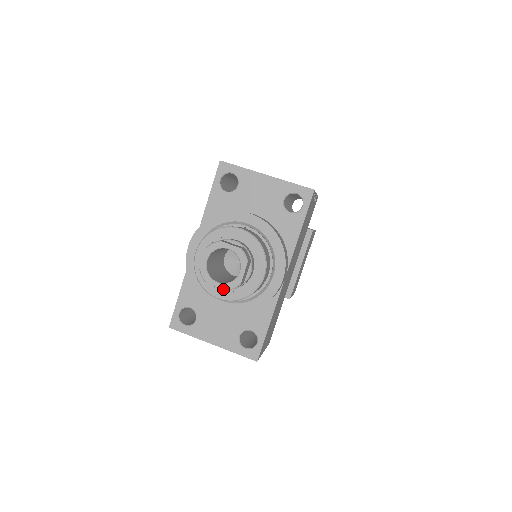
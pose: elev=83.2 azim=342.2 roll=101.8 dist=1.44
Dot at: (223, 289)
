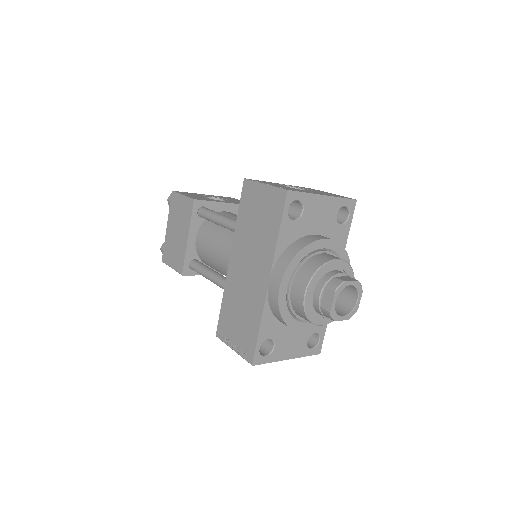
Dot at: occluded
